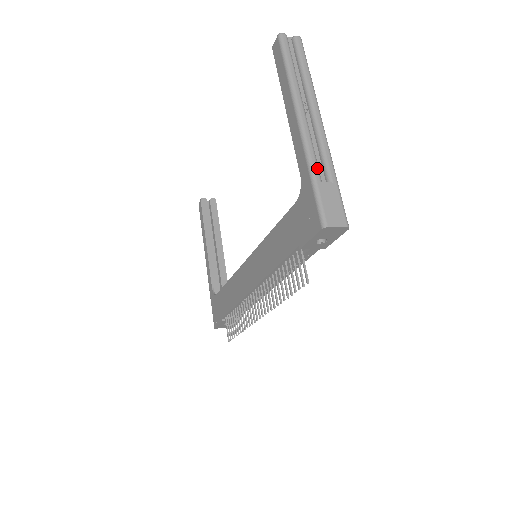
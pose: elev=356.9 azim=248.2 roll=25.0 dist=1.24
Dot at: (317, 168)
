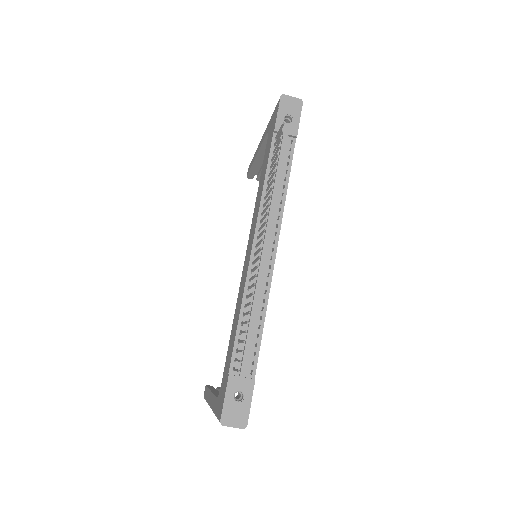
Dot at: occluded
